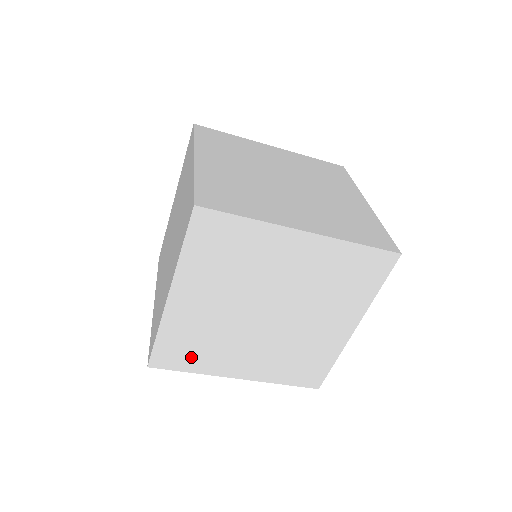
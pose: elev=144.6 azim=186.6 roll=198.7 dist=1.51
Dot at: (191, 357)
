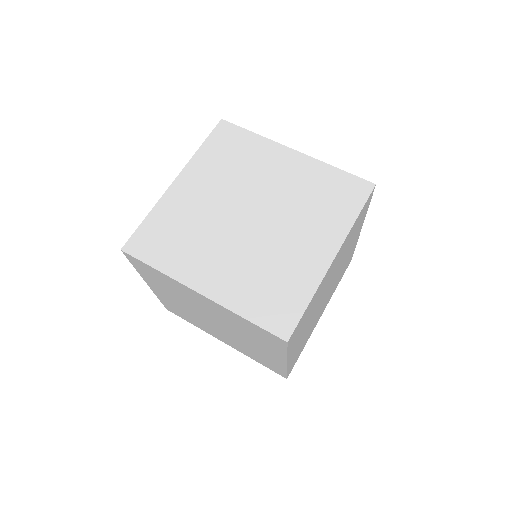
Dot at: occluded
